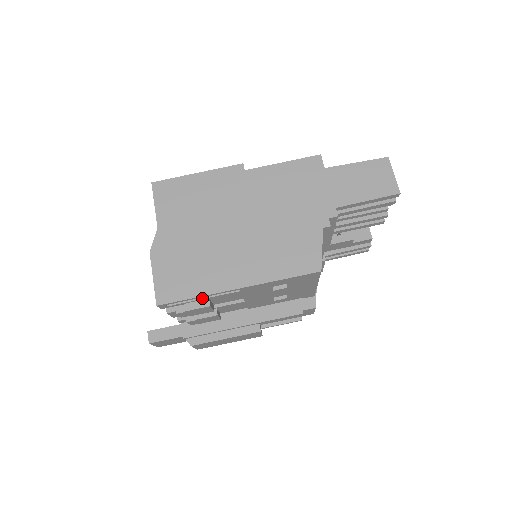
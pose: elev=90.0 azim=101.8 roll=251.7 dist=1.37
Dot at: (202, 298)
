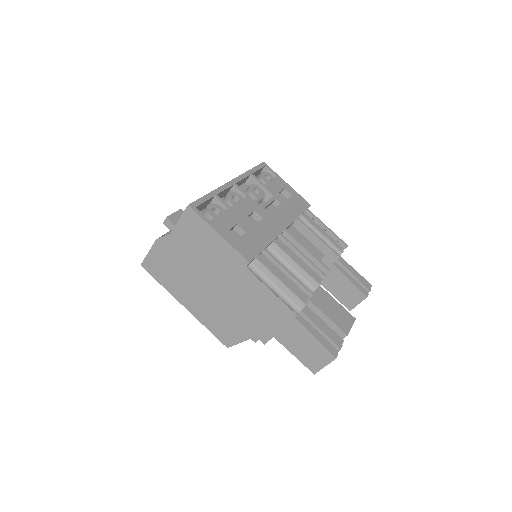
Dot at: occluded
